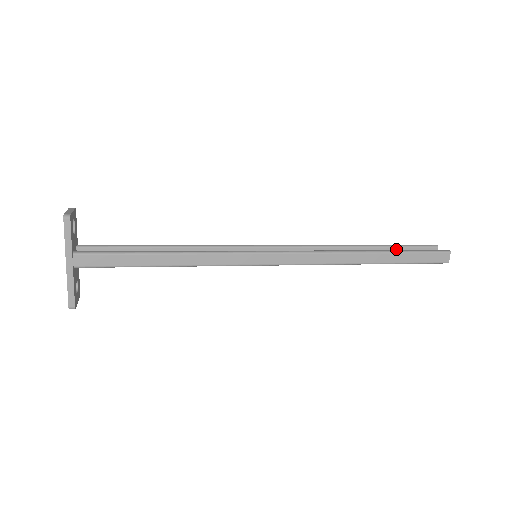
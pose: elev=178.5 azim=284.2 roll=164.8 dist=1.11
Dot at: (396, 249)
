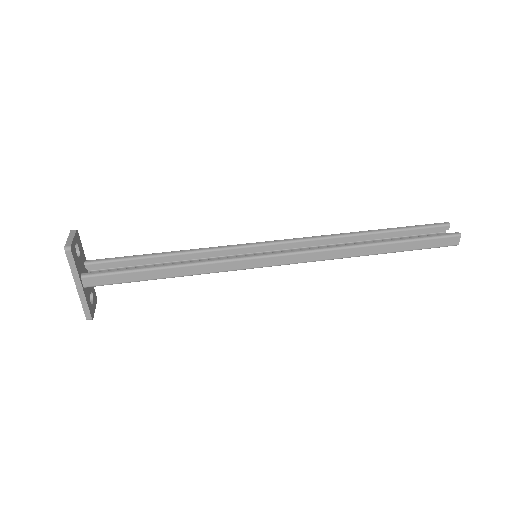
Dot at: (403, 232)
